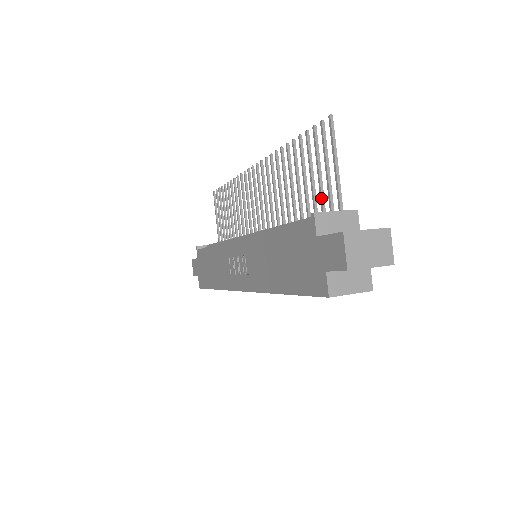
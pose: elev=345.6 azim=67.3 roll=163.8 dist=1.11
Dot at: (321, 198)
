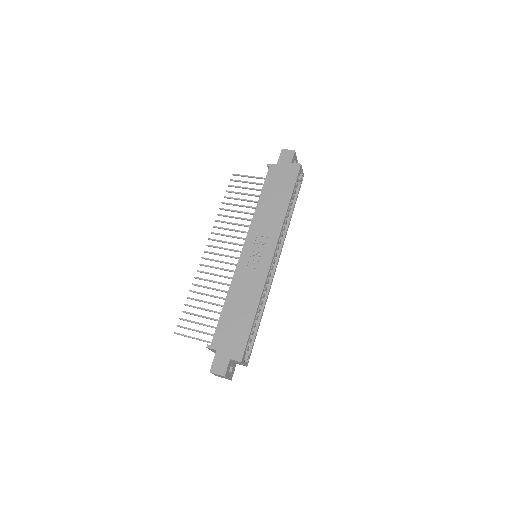
Dot at: (257, 189)
